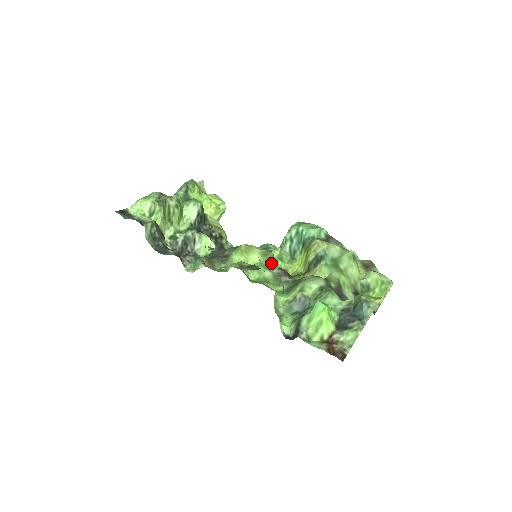
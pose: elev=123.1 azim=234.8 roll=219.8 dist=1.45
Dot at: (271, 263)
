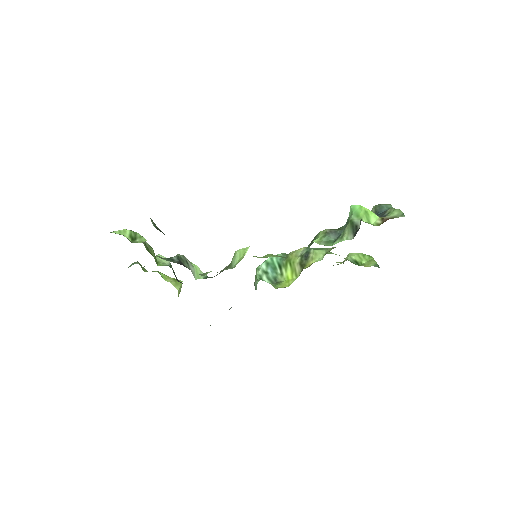
Dot at: occluded
